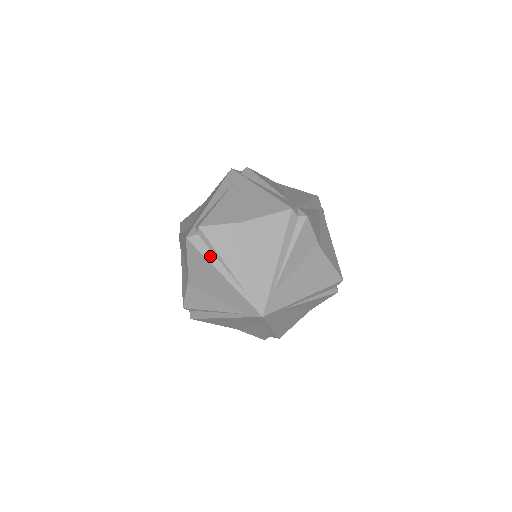
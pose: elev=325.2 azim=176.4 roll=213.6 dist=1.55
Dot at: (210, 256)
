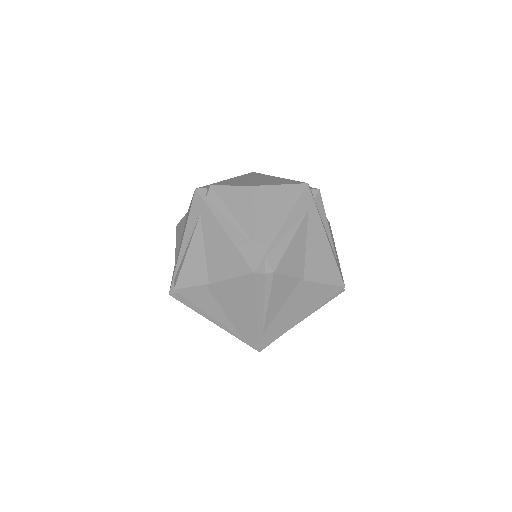
Dot at: (260, 296)
